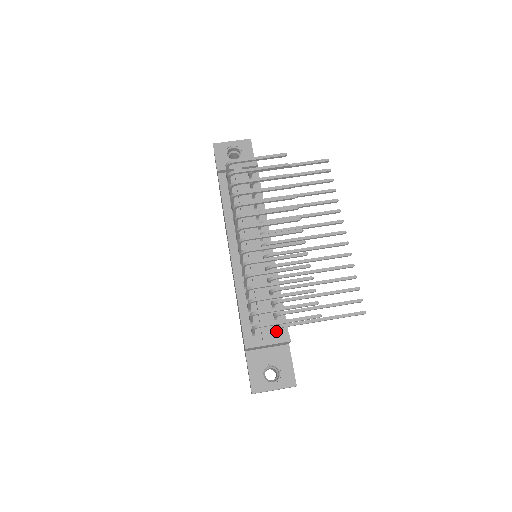
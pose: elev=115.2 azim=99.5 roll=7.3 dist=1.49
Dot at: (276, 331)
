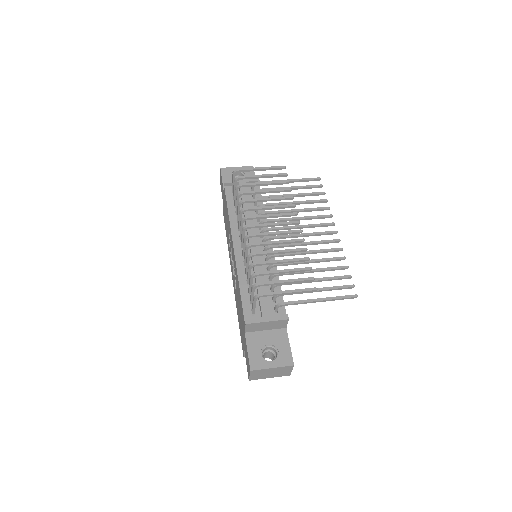
Dot at: (275, 313)
